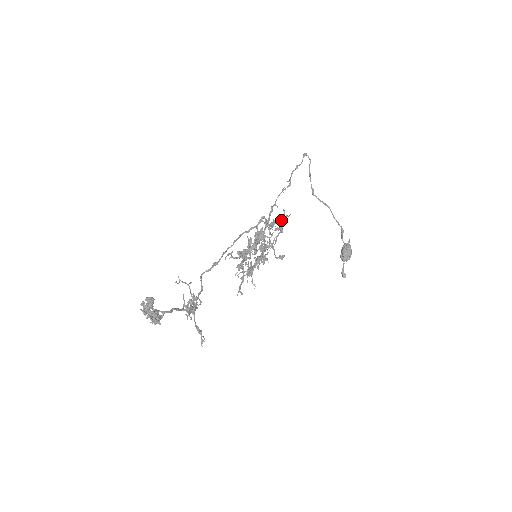
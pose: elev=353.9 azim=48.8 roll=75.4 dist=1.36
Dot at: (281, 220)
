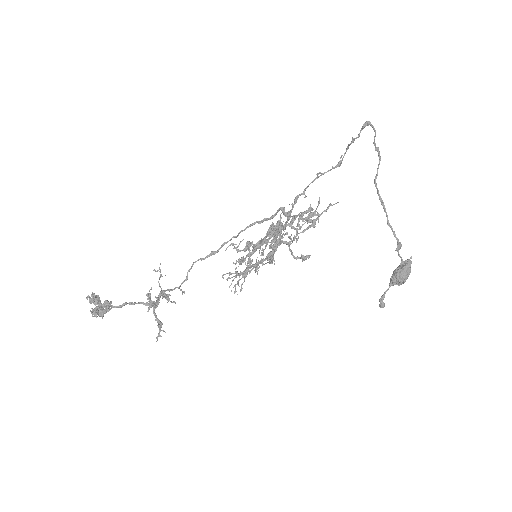
Dot at: (310, 213)
